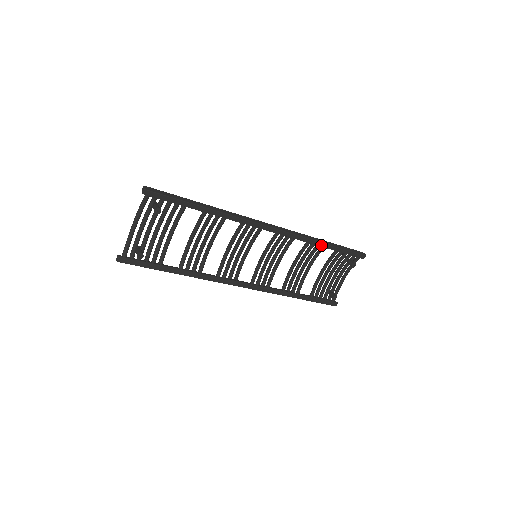
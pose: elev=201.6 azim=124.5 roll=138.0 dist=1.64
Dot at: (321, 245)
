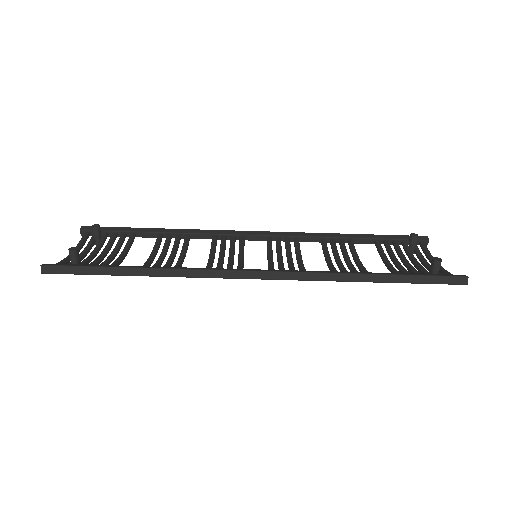
Dot at: (342, 237)
